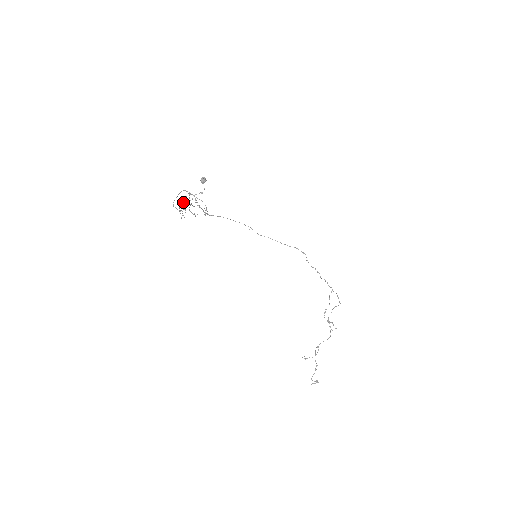
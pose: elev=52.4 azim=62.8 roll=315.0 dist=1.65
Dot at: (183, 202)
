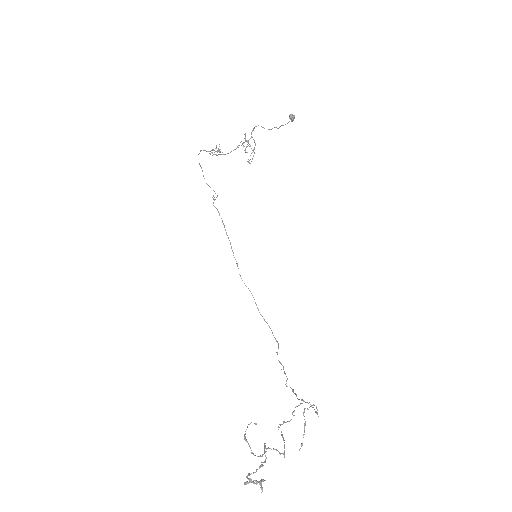
Dot at: (219, 151)
